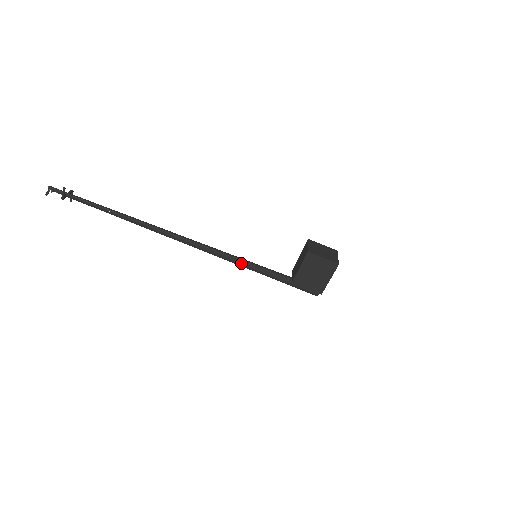
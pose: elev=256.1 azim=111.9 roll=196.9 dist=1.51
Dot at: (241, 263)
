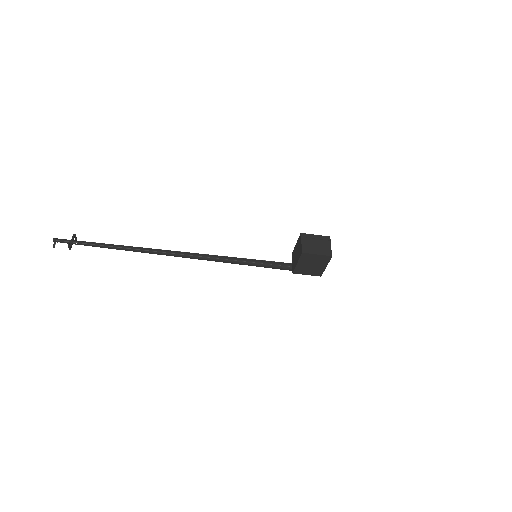
Dot at: (244, 264)
